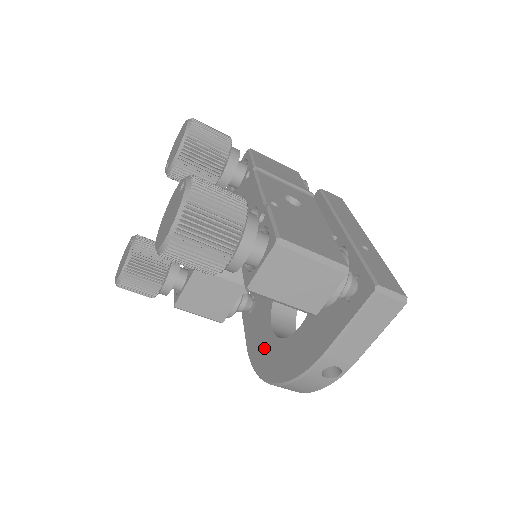
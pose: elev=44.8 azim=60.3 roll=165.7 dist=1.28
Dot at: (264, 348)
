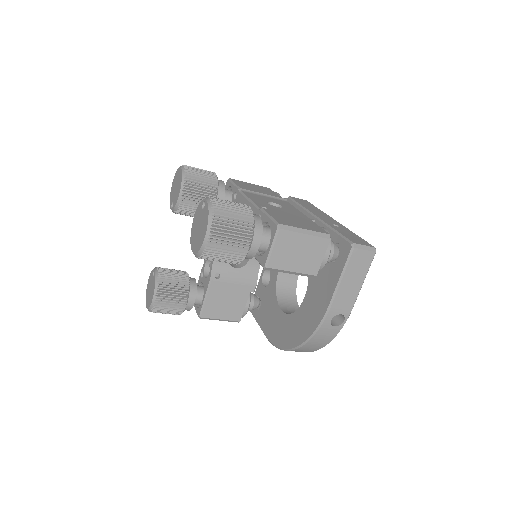
Dot at: (280, 327)
